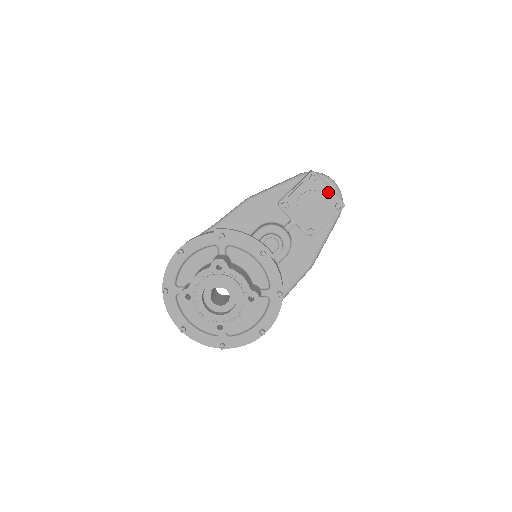
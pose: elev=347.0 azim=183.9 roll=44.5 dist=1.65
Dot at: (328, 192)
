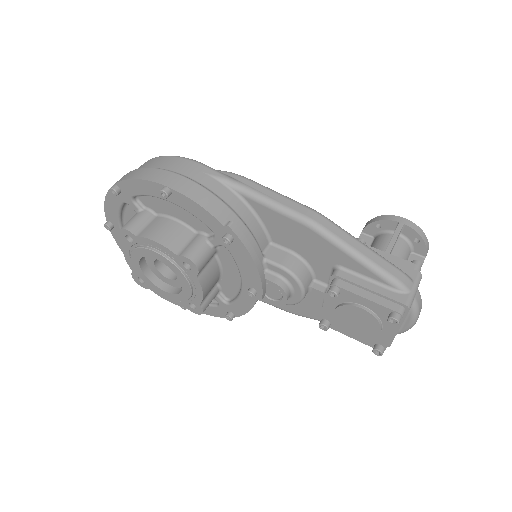
Dot at: (389, 335)
